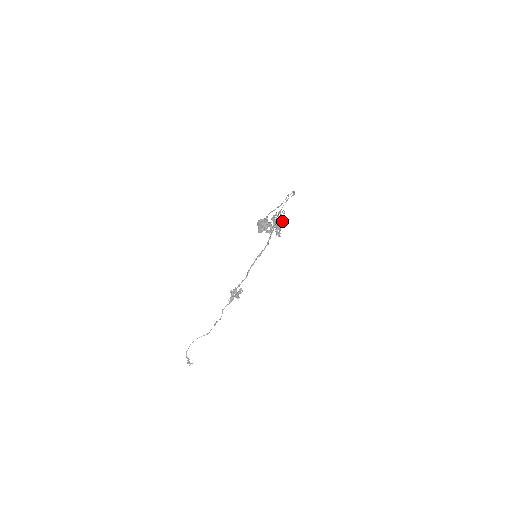
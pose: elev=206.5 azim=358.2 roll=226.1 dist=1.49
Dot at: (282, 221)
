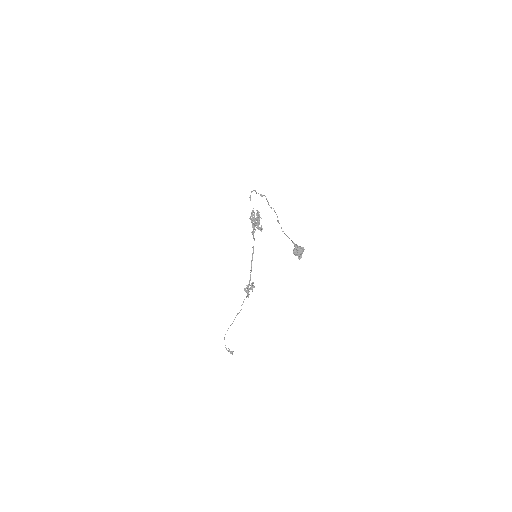
Dot at: (258, 218)
